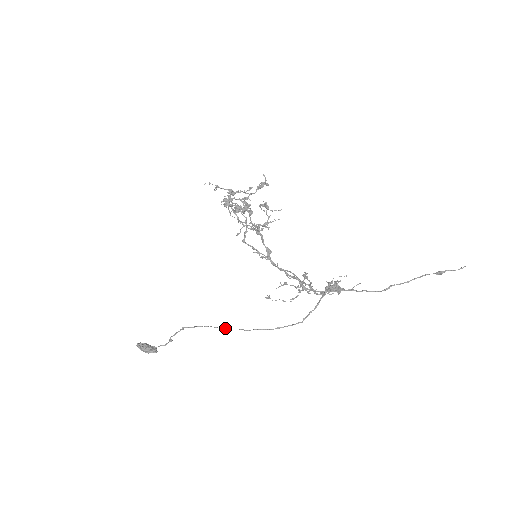
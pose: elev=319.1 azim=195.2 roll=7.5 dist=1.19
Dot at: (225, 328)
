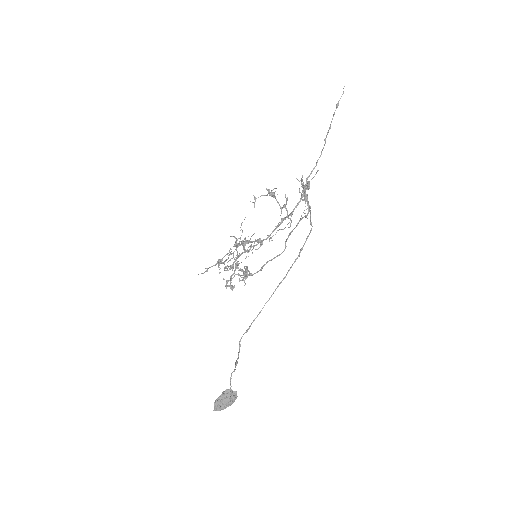
Dot at: (268, 300)
